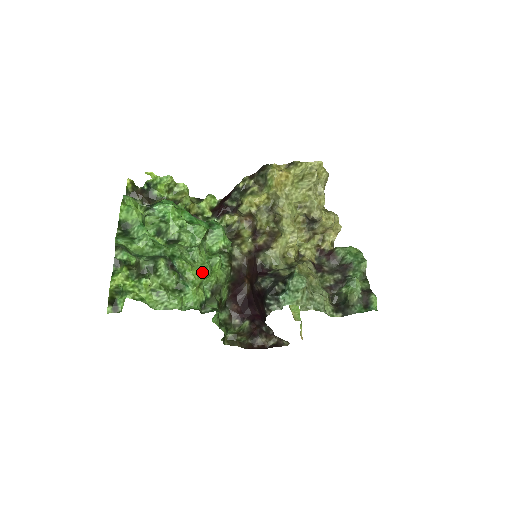
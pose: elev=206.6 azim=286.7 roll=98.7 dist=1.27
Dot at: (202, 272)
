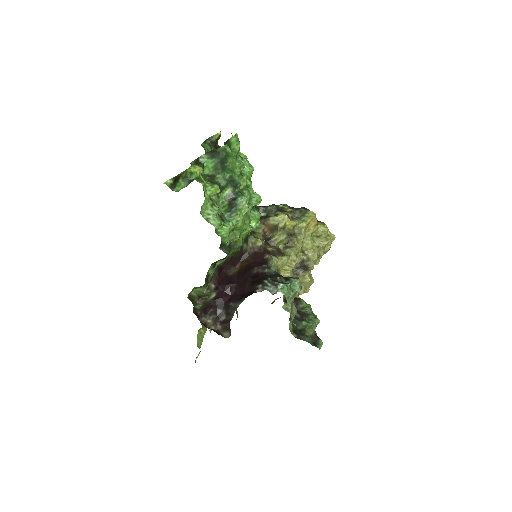
Dot at: (246, 222)
